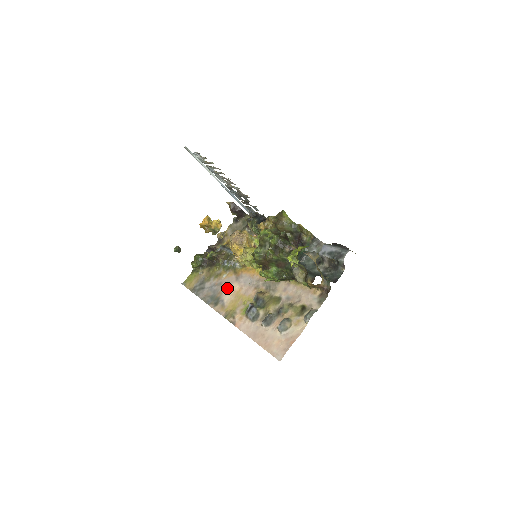
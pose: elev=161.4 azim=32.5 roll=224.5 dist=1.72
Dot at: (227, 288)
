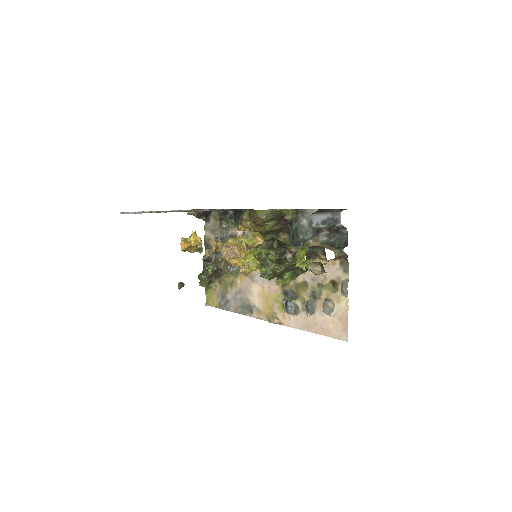
Dot at: (250, 293)
